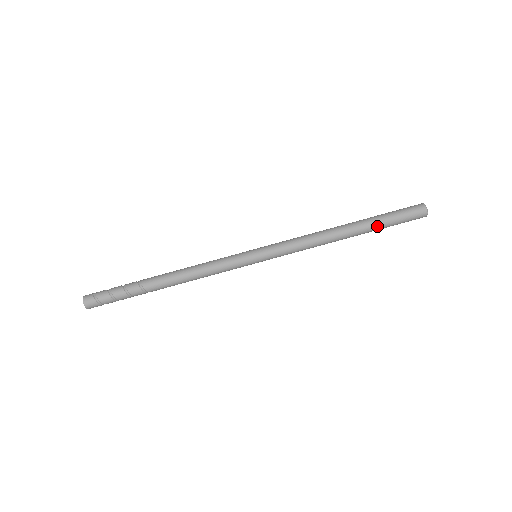
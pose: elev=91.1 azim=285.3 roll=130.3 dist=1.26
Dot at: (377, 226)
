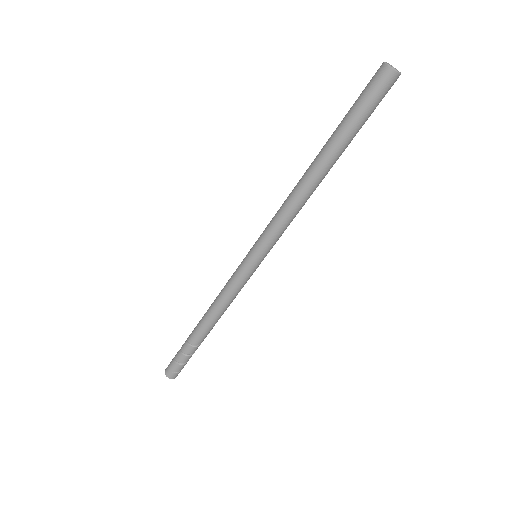
Dot at: occluded
